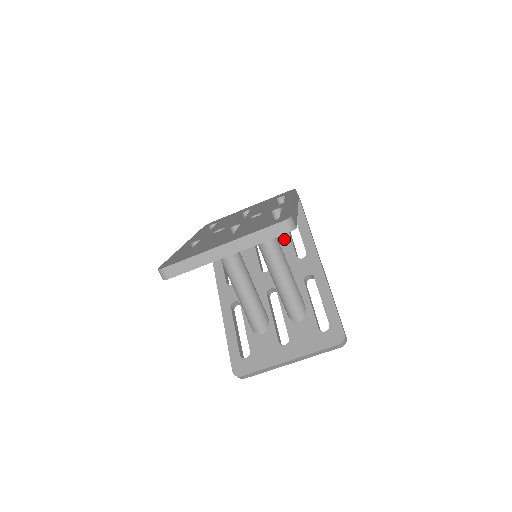
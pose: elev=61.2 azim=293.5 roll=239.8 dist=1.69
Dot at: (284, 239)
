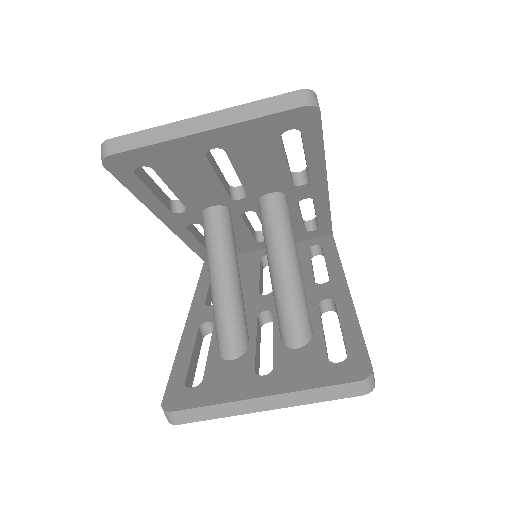
Dot at: (302, 266)
